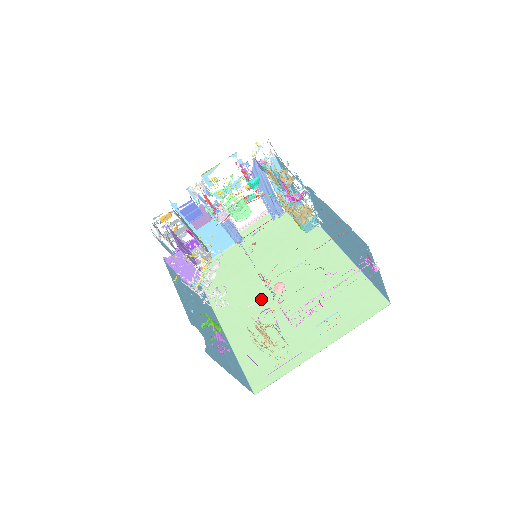
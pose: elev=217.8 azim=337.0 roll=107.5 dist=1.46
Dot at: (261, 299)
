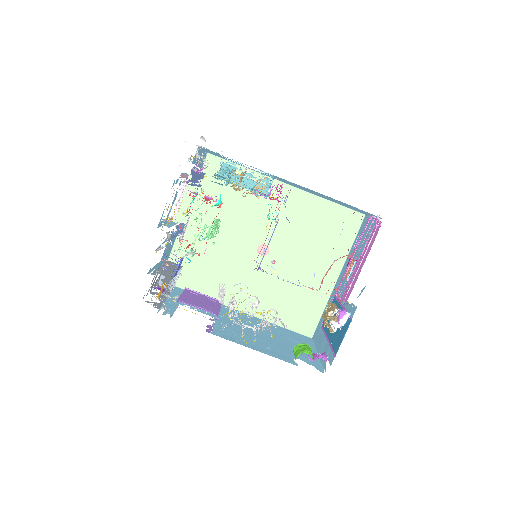
Dot at: (255, 269)
